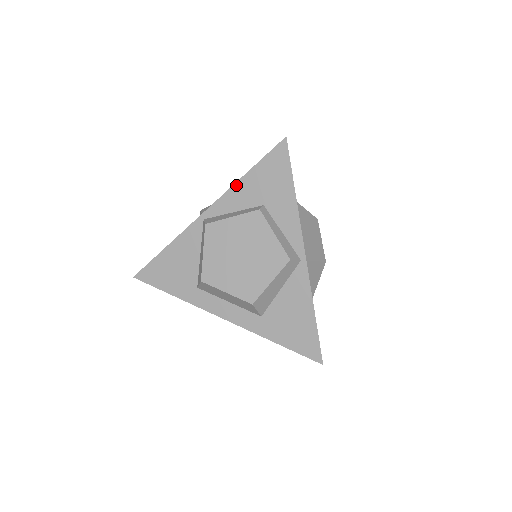
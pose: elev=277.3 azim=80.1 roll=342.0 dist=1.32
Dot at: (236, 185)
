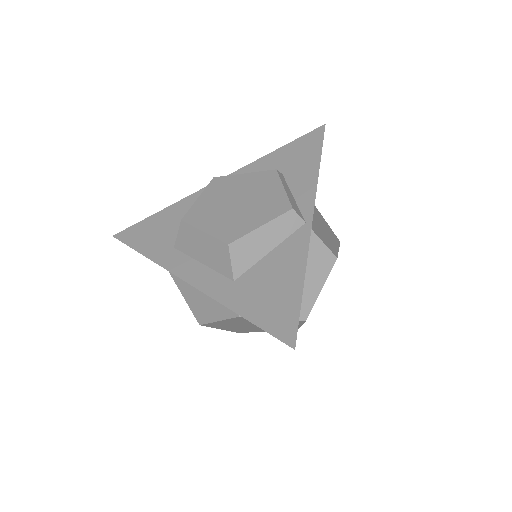
Dot at: (261, 159)
